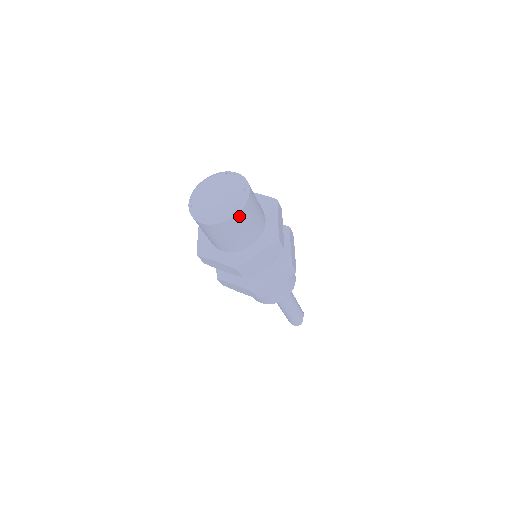
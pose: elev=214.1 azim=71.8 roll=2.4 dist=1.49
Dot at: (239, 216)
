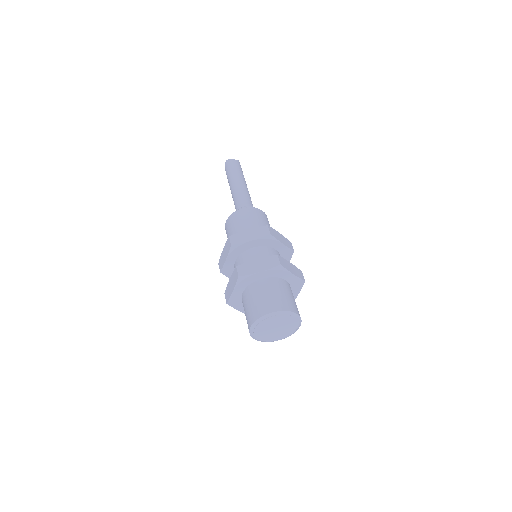
Dot at: occluded
